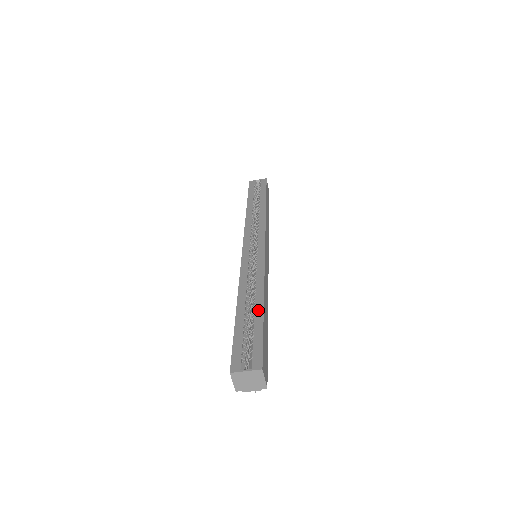
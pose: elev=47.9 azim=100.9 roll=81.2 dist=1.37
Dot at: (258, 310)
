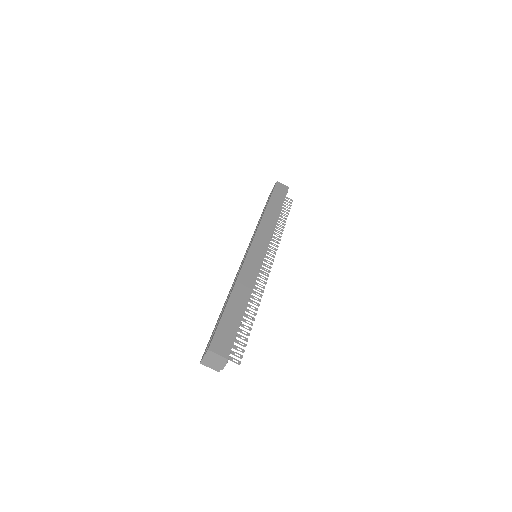
Dot at: (225, 305)
